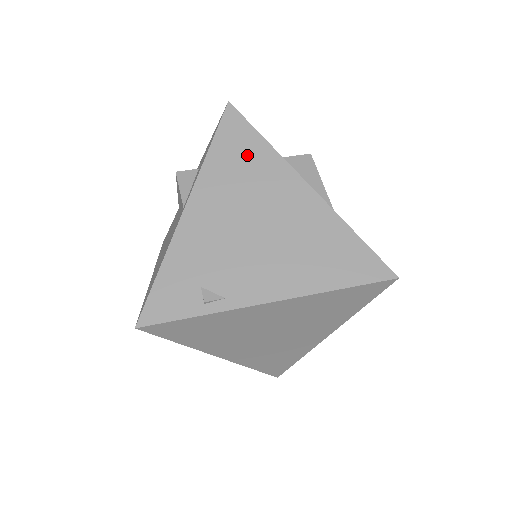
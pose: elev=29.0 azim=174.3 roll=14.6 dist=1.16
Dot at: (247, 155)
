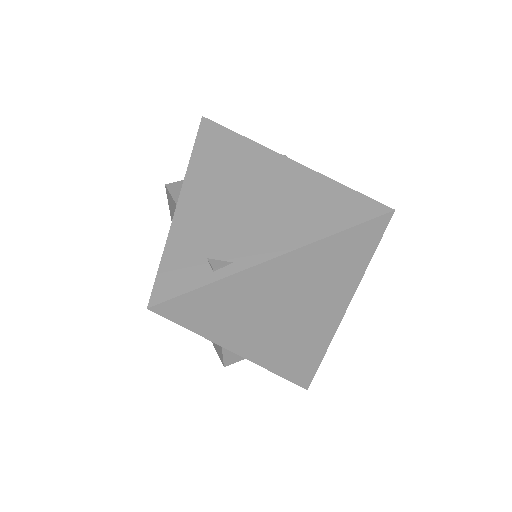
Dot at: (227, 149)
